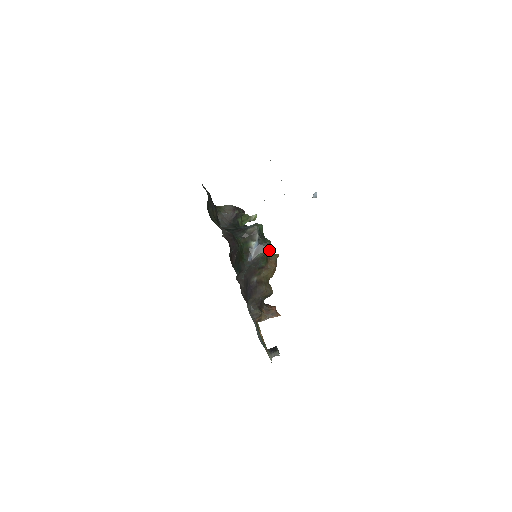
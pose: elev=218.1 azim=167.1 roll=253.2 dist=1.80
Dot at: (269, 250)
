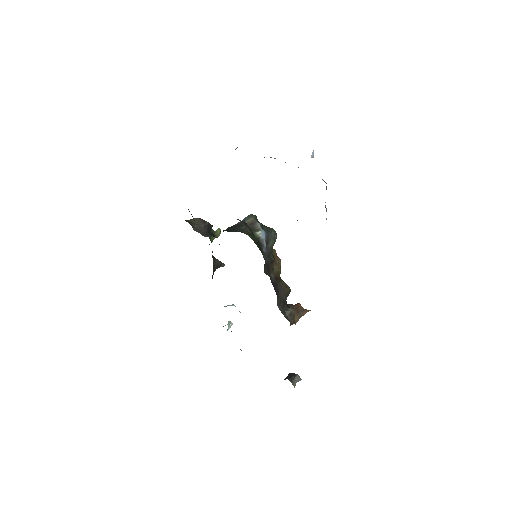
Dot at: (276, 236)
